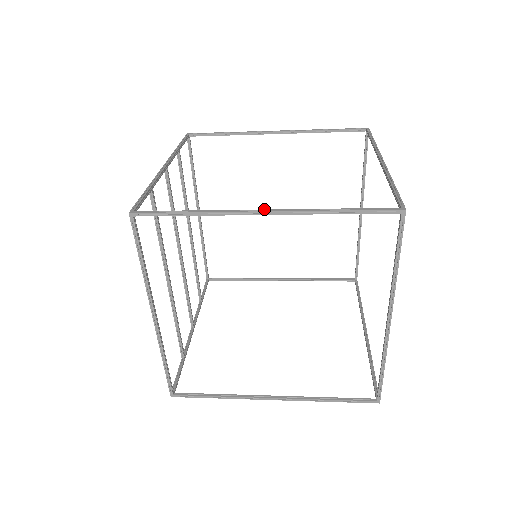
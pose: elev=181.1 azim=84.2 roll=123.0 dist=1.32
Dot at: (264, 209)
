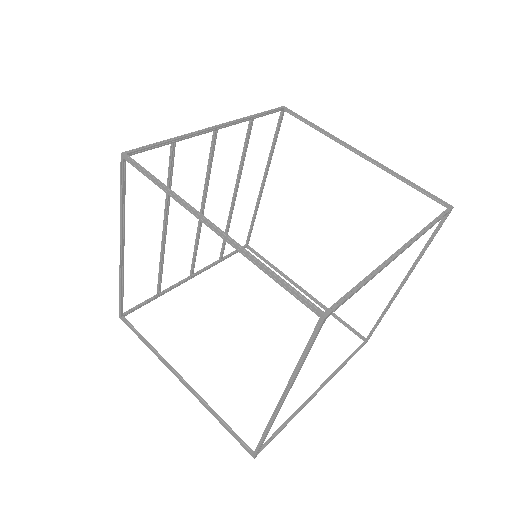
Dot at: (213, 223)
